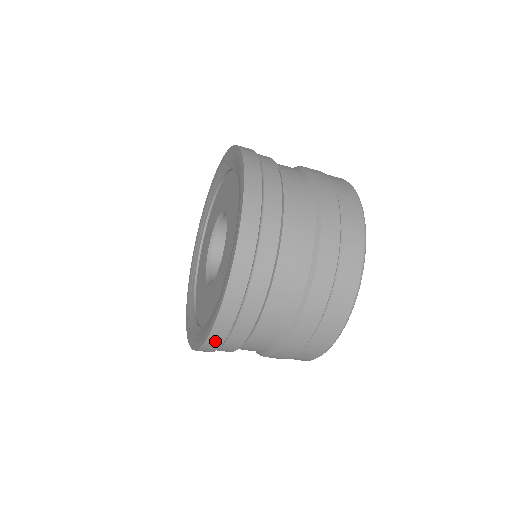
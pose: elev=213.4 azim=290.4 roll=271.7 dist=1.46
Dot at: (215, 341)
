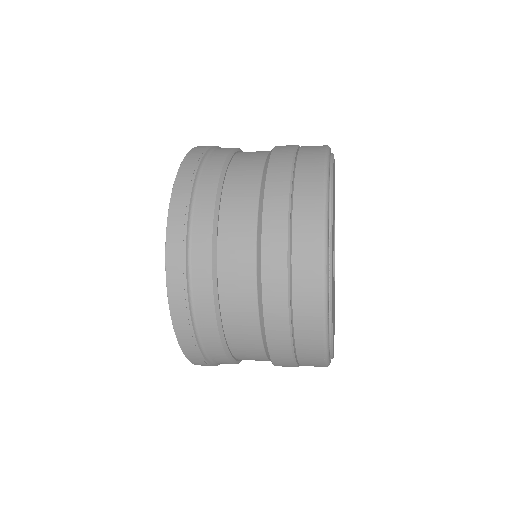
Dot at: (184, 332)
